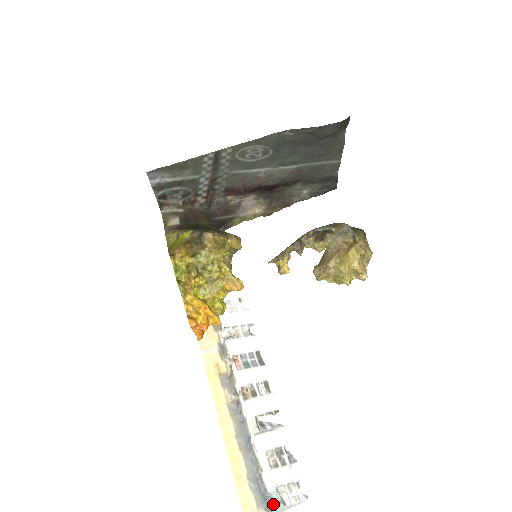
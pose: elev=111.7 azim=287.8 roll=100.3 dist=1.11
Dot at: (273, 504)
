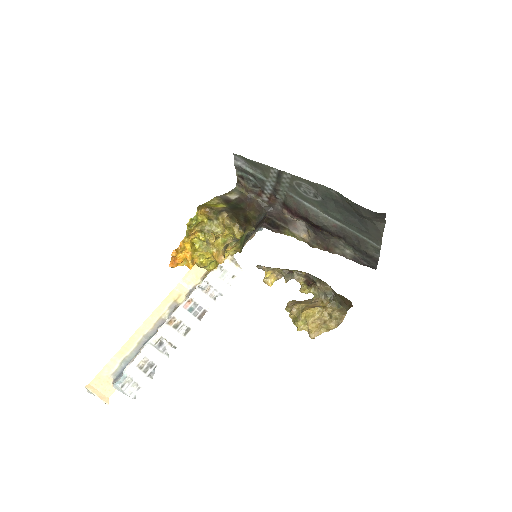
Dot at: (118, 381)
